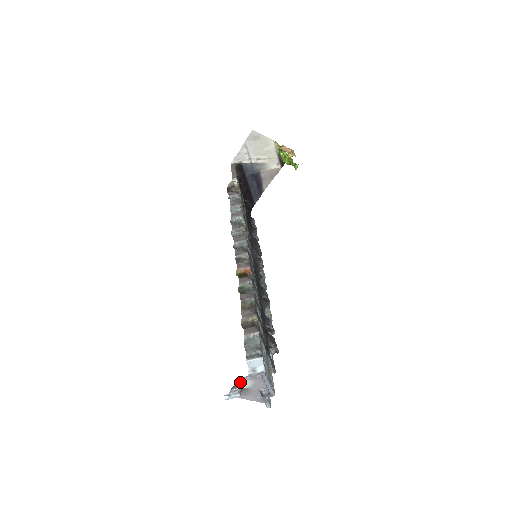
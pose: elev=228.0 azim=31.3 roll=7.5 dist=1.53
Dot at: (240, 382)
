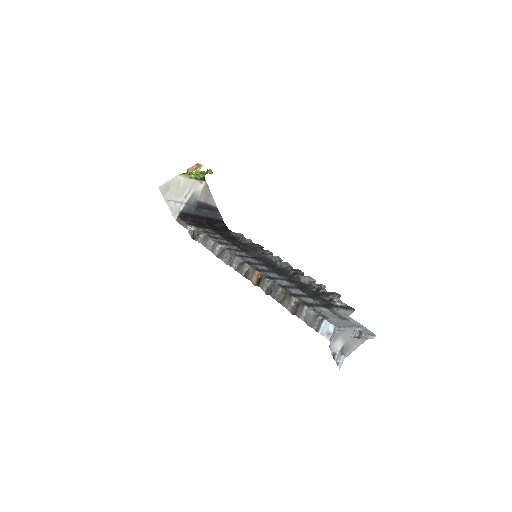
Dot at: (333, 349)
